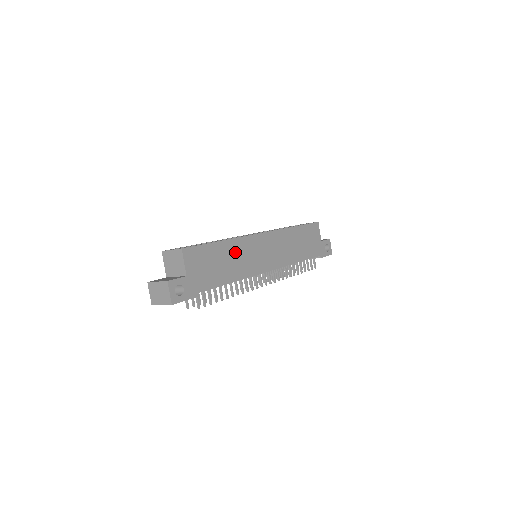
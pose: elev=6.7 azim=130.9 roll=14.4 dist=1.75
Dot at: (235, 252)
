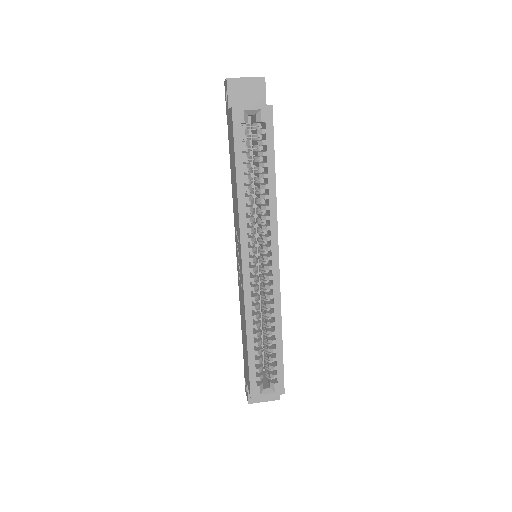
Dot at: occluded
